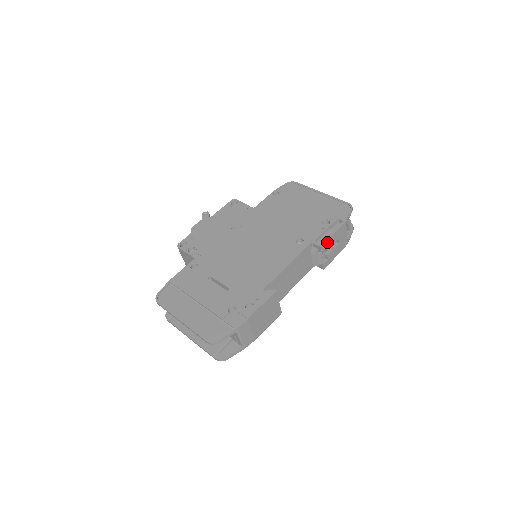
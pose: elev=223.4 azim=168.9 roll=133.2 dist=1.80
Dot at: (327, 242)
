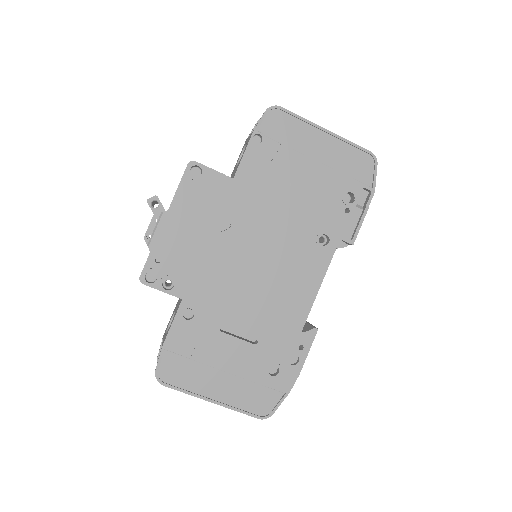
Dot at: (357, 231)
